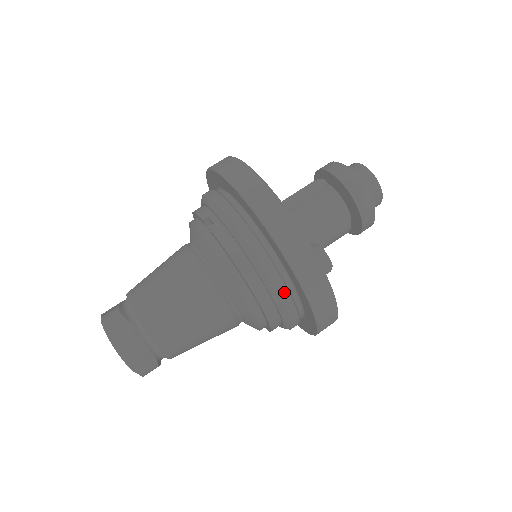
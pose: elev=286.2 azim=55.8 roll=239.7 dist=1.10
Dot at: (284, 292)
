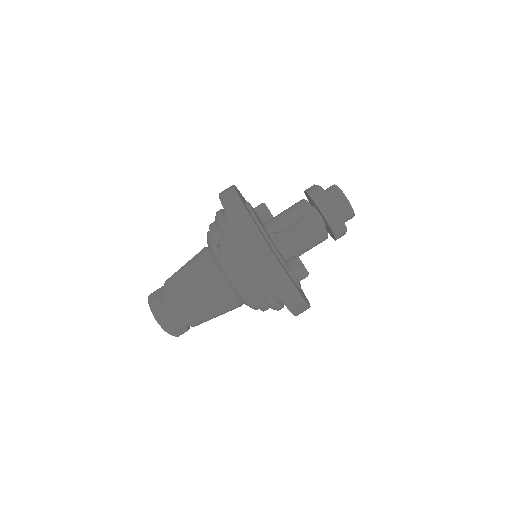
Dot at: (272, 299)
